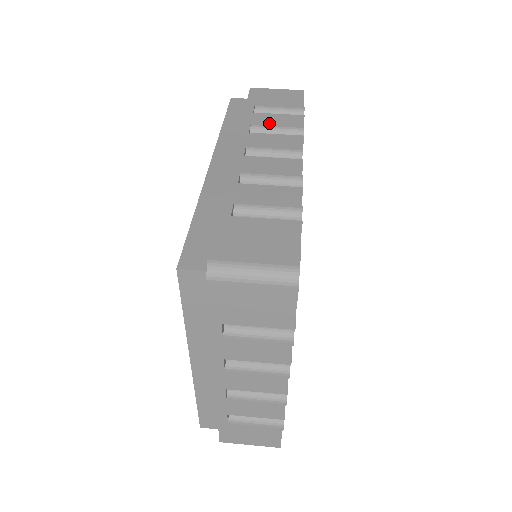
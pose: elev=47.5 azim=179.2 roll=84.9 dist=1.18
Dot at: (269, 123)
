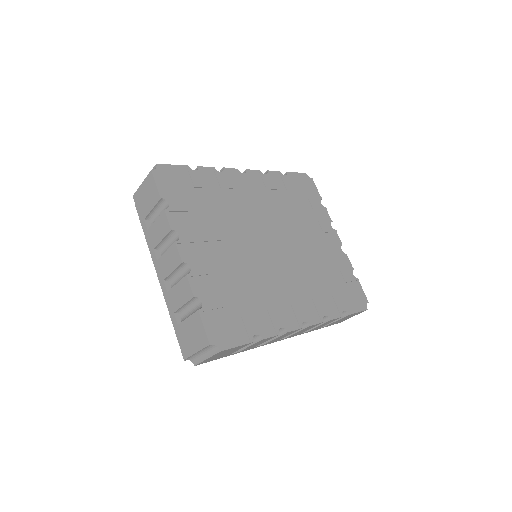
Dot at: occluded
